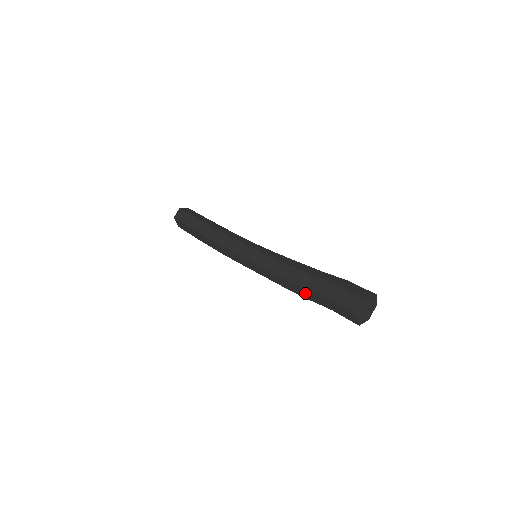
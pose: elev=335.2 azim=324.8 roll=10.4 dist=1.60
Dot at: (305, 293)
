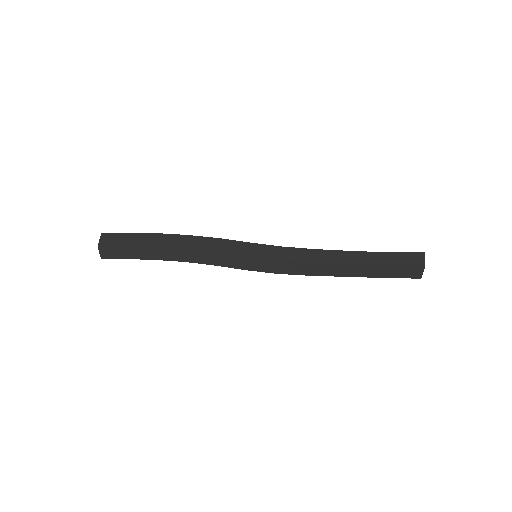
Dot at: (350, 256)
